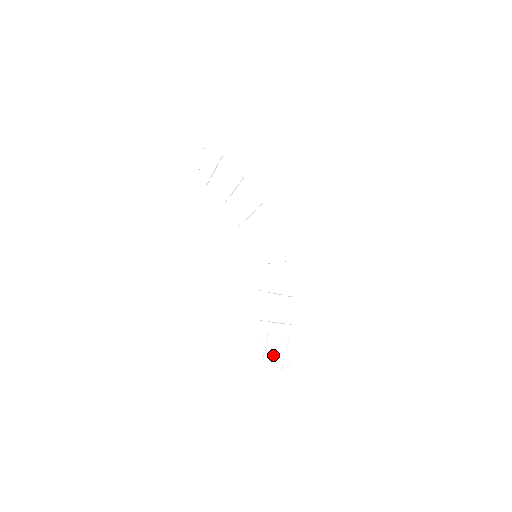
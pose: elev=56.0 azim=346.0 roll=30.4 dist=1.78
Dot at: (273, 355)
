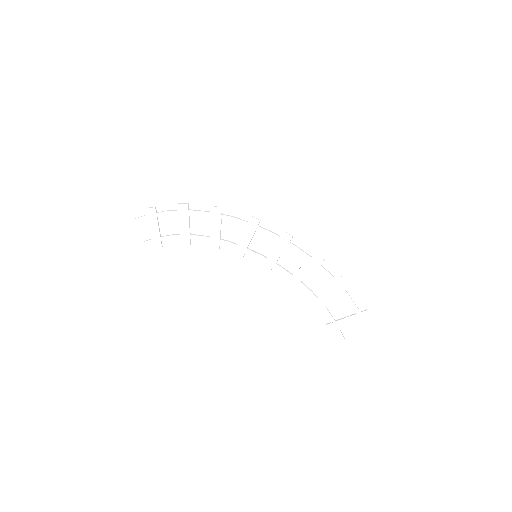
Dot at: (350, 324)
